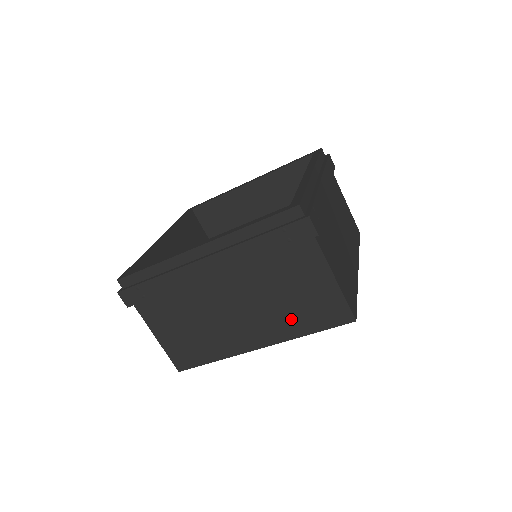
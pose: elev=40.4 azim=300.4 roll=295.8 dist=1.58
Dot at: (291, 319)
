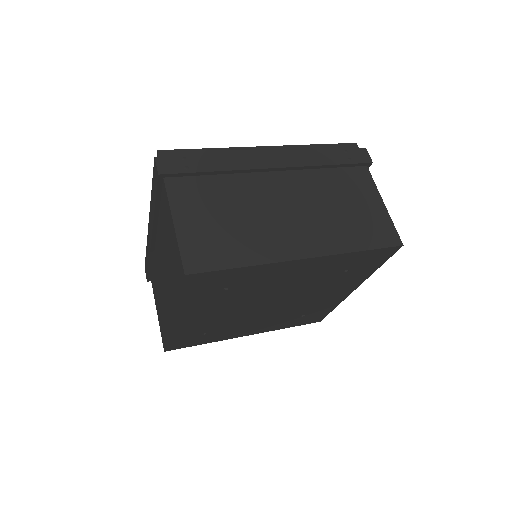
Dot at: (173, 280)
